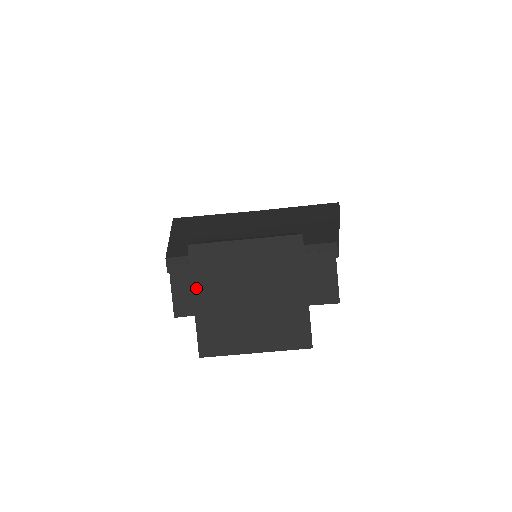
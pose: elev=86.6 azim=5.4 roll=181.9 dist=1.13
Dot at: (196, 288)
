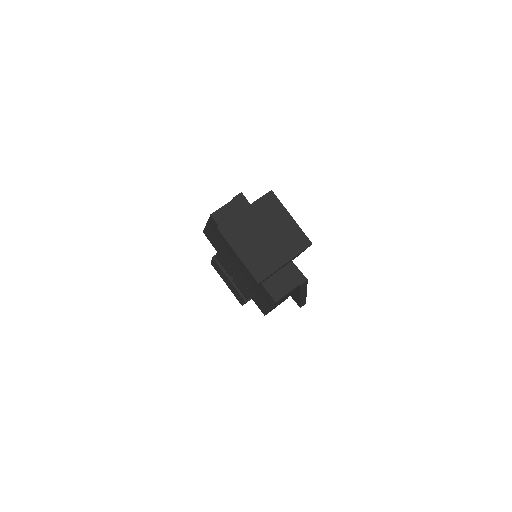
Dot at: (253, 206)
